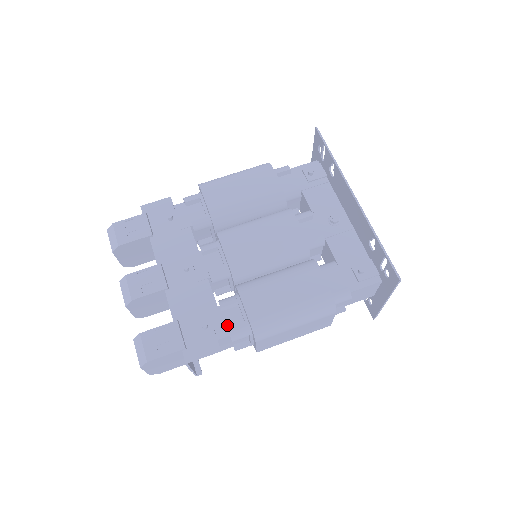
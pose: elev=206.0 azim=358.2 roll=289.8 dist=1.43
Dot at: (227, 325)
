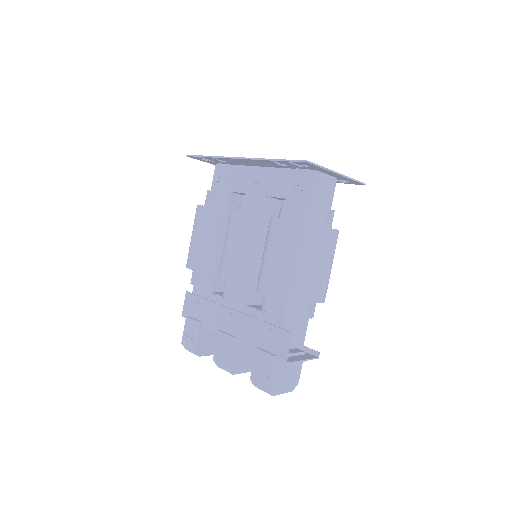
Dot at: (279, 315)
